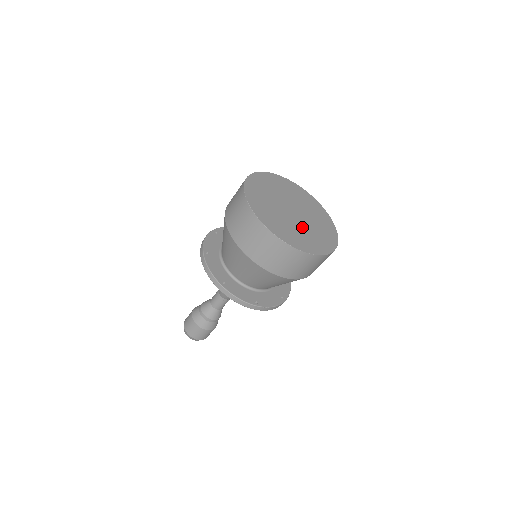
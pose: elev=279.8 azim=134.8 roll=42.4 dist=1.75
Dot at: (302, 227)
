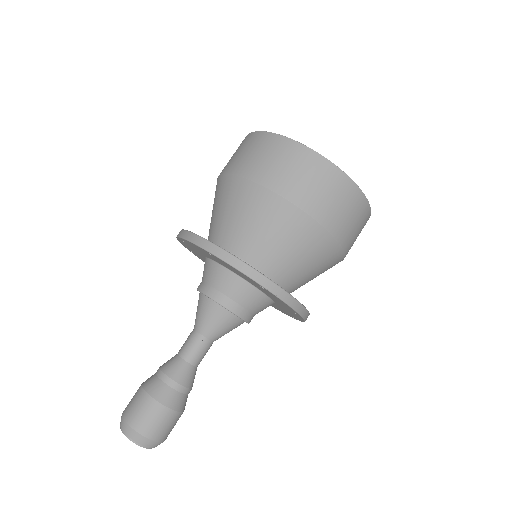
Dot at: occluded
